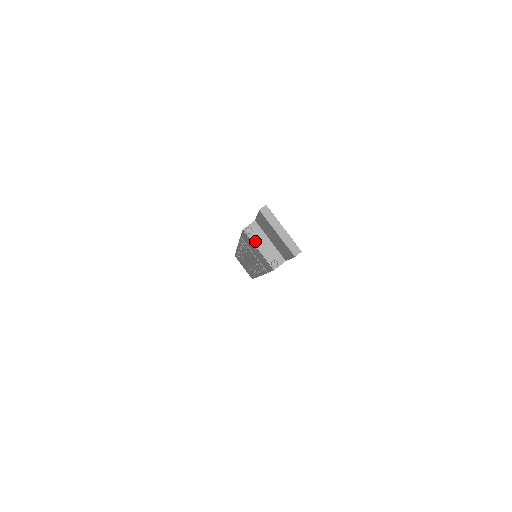
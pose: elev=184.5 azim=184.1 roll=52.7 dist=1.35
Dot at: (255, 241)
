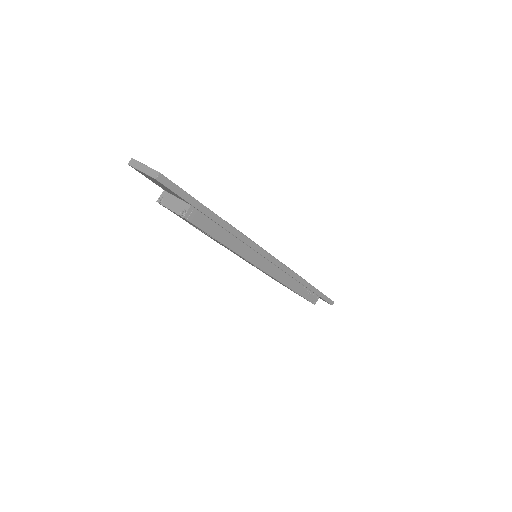
Dot at: (166, 205)
